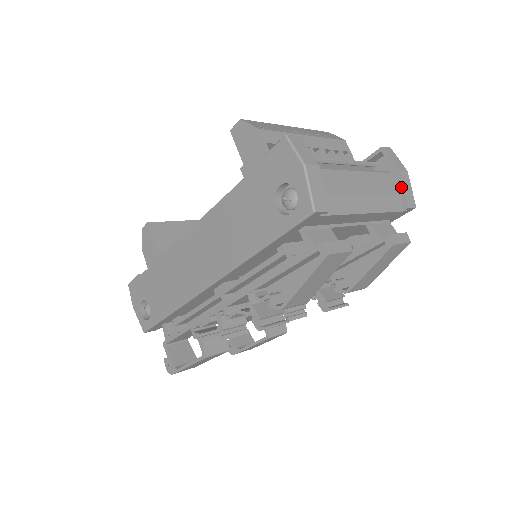
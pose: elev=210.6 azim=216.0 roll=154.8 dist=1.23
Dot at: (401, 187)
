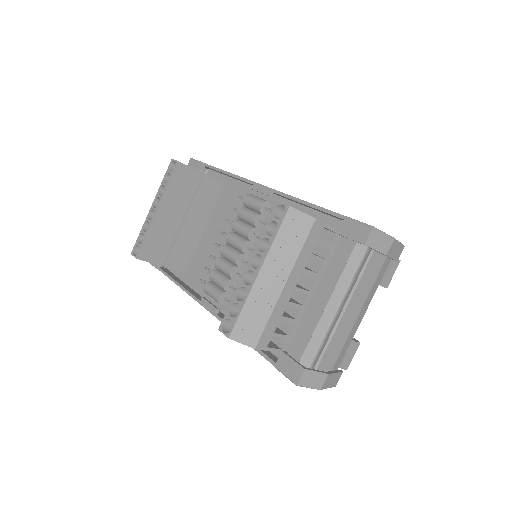
Dot at: occluded
